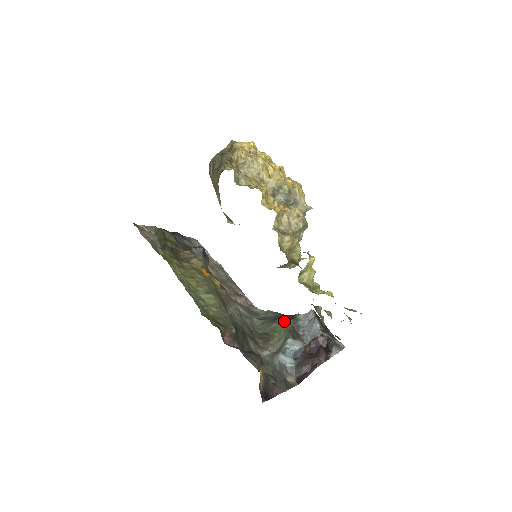
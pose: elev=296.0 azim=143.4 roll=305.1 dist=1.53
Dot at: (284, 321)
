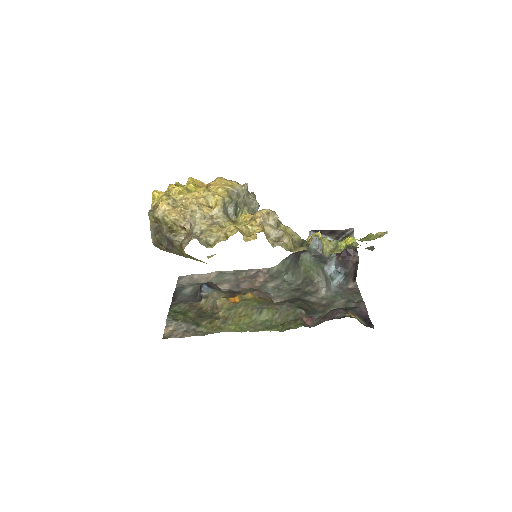
Dot at: (306, 260)
